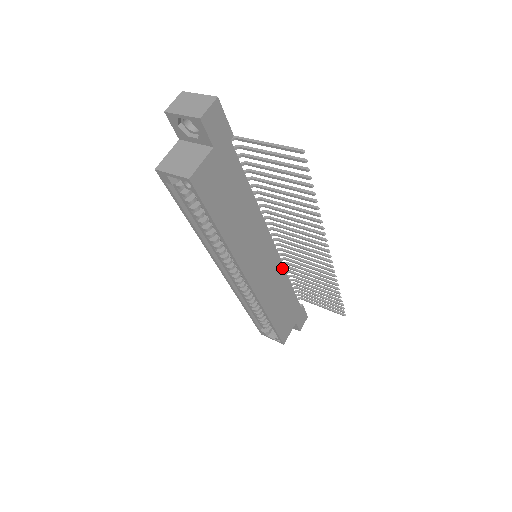
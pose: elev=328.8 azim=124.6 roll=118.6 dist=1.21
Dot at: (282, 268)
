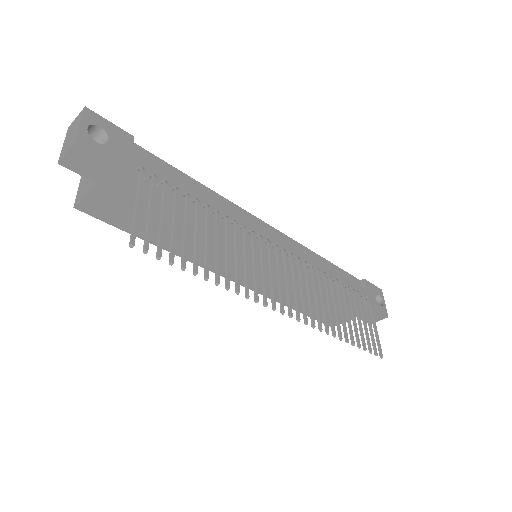
Dot at: (302, 275)
